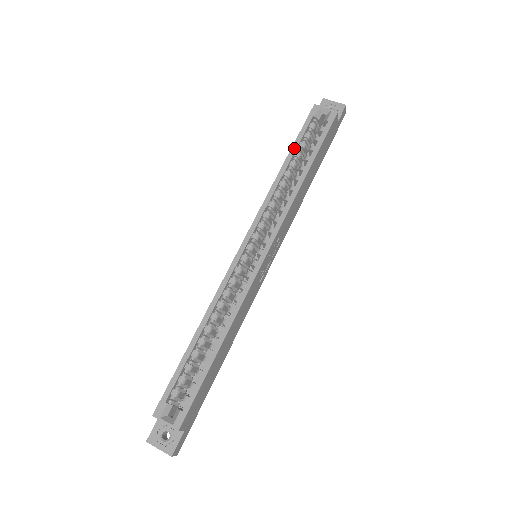
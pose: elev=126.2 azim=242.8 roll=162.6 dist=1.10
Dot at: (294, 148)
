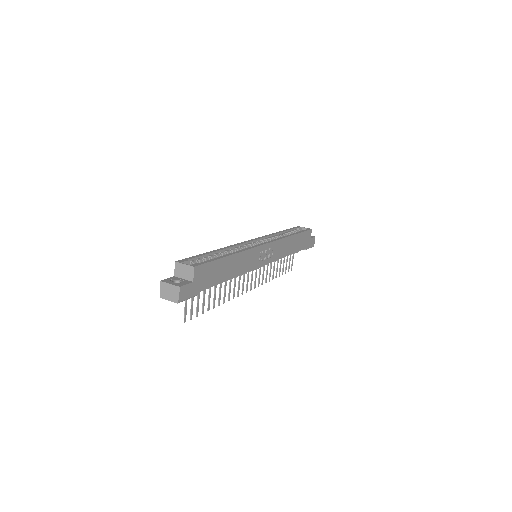
Dot at: (286, 230)
